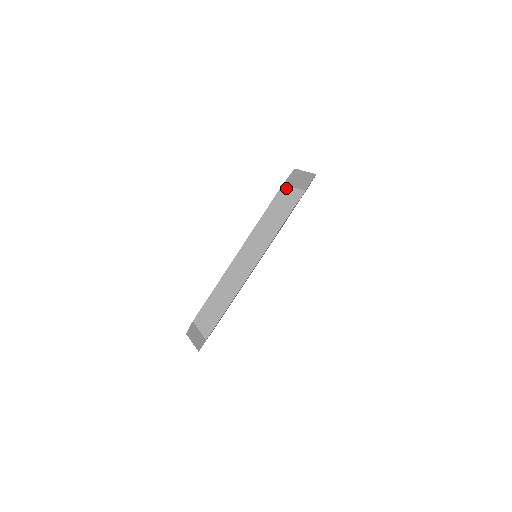
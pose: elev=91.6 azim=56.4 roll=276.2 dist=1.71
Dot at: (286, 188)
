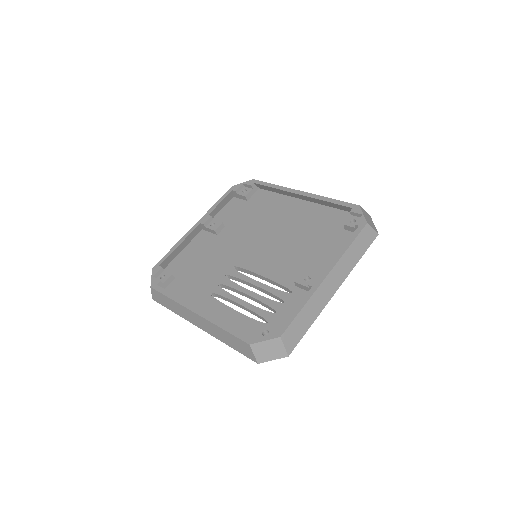
Dot at: (369, 227)
